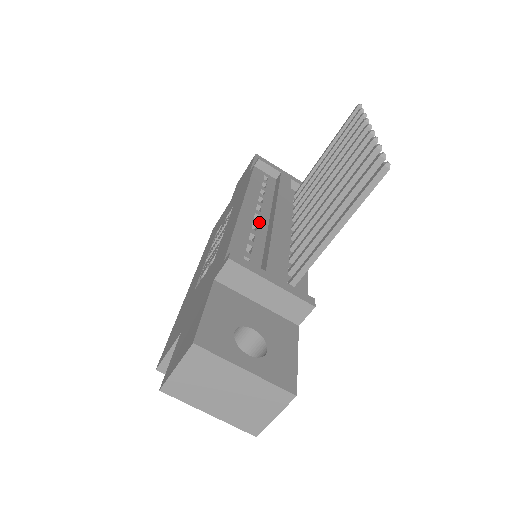
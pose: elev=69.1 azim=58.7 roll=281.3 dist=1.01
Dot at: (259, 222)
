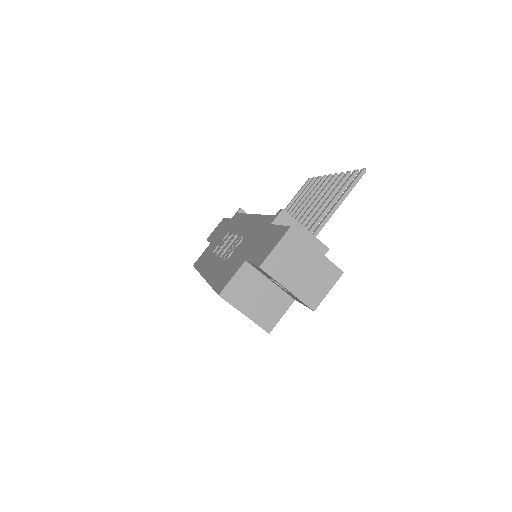
Dot at: occluded
